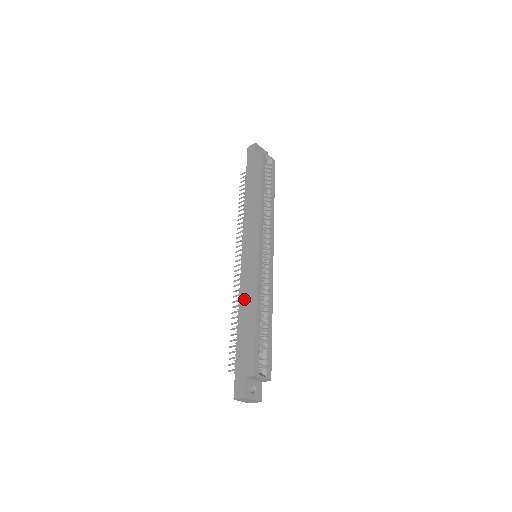
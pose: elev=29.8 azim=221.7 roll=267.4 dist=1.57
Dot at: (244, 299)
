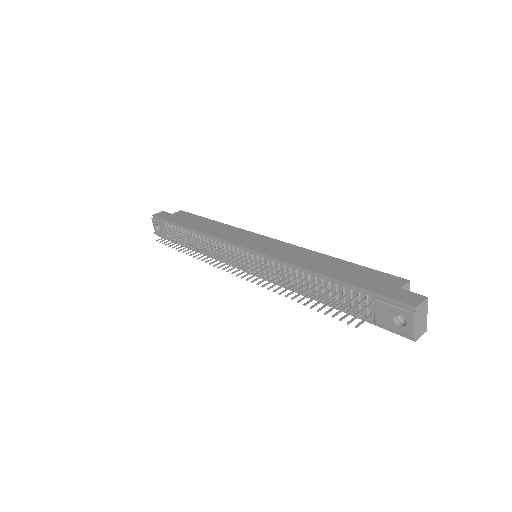
Dot at: (300, 259)
